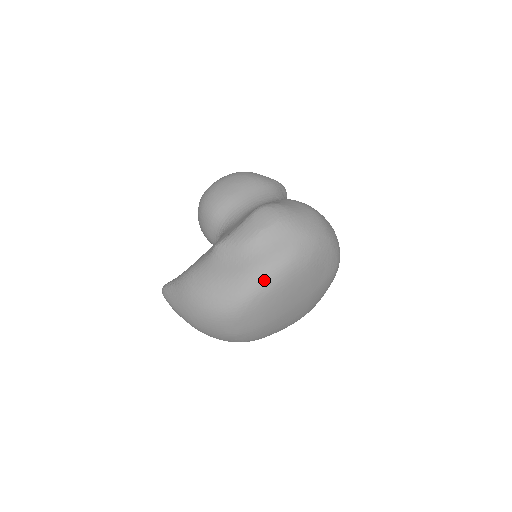
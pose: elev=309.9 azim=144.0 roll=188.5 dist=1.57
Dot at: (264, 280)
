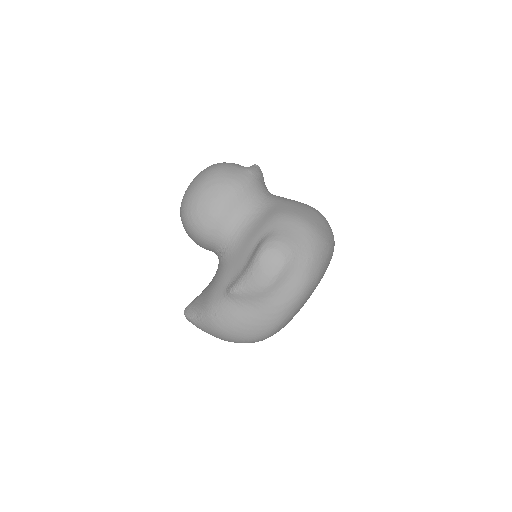
Dot at: (285, 314)
